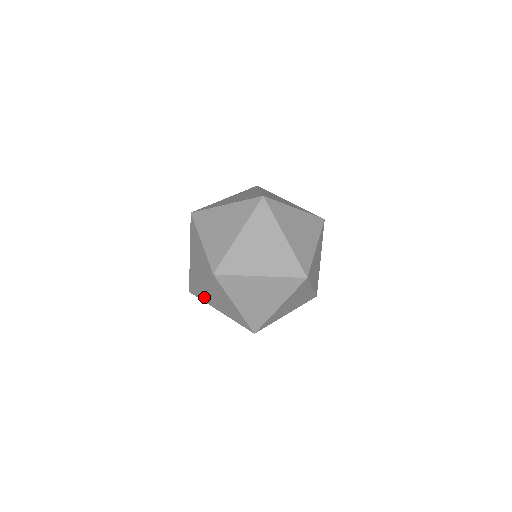
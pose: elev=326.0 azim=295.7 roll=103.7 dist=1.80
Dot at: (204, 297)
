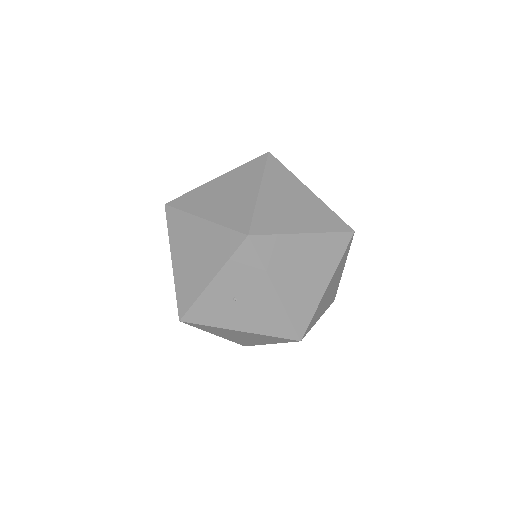
Dot at: occluded
